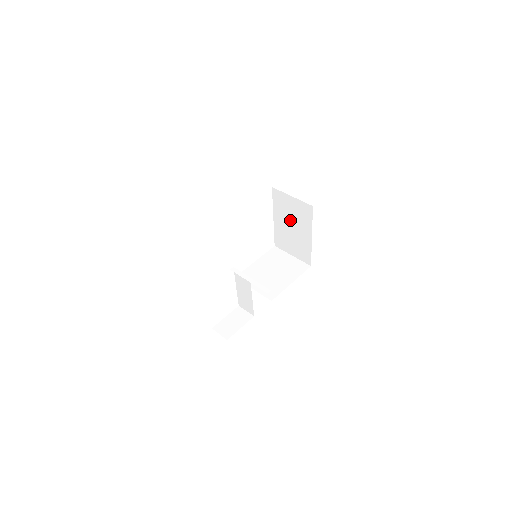
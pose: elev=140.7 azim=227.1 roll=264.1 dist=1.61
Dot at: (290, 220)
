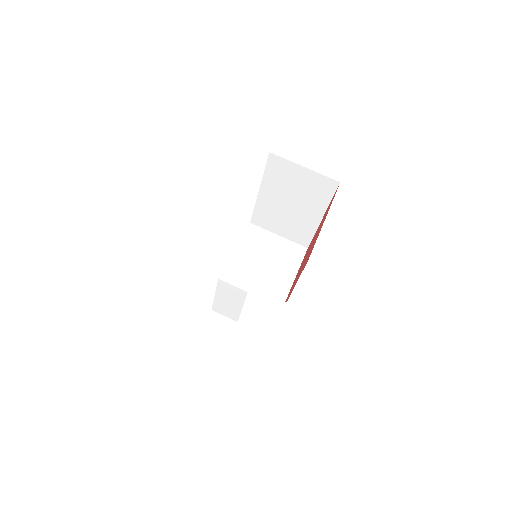
Dot at: (290, 195)
